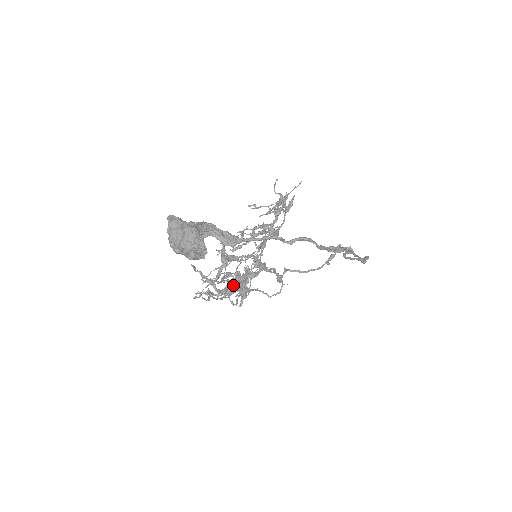
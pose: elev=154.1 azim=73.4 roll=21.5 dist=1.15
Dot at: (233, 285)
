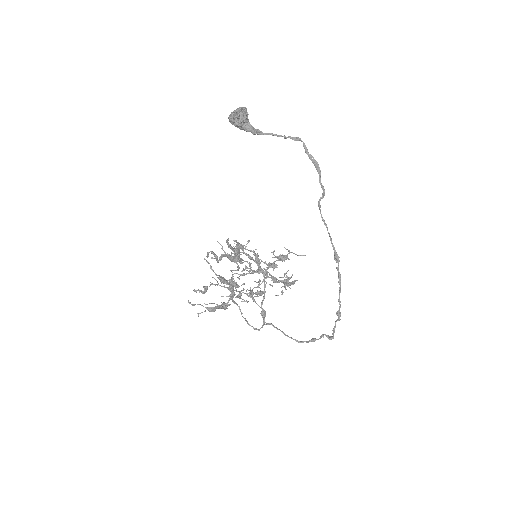
Dot at: (231, 256)
